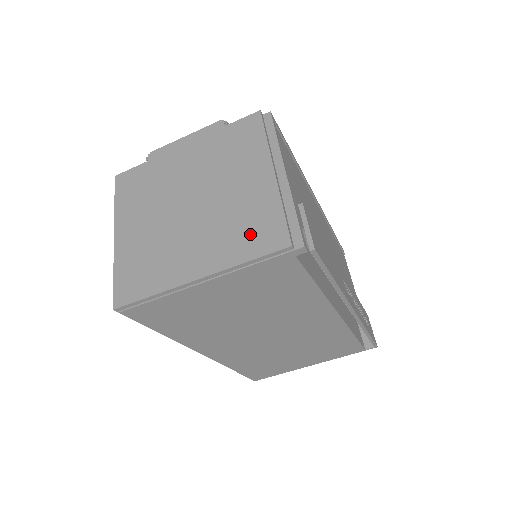
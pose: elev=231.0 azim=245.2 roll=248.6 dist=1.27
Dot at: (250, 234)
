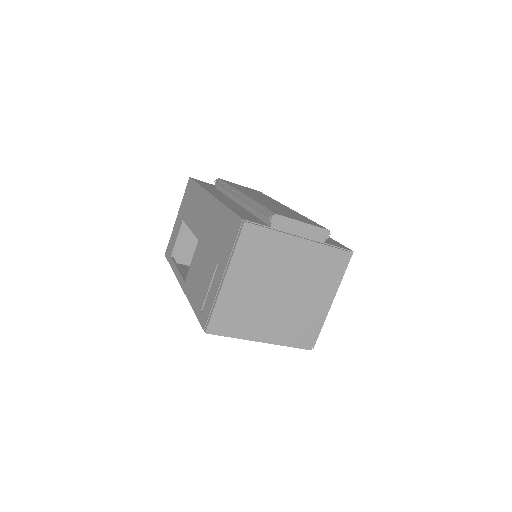
Dot at: (299, 333)
